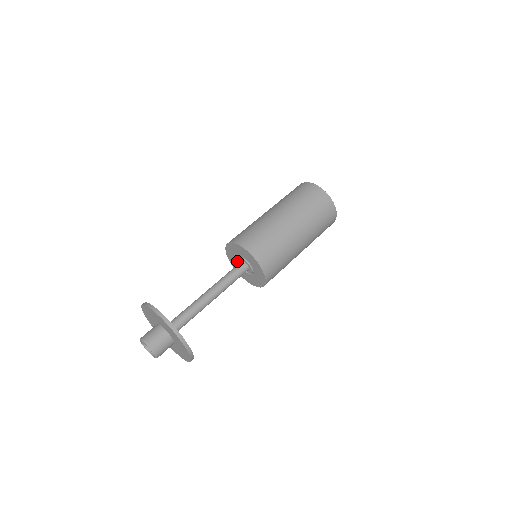
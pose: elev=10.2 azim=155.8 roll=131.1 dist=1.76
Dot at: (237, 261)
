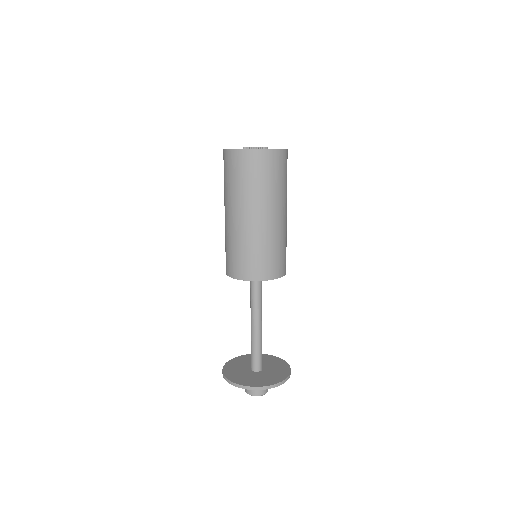
Dot at: occluded
